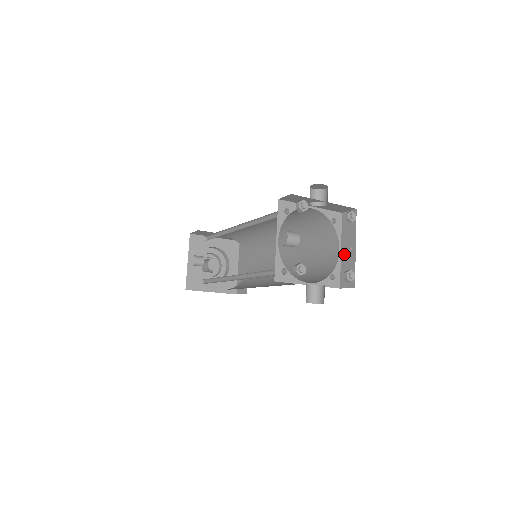
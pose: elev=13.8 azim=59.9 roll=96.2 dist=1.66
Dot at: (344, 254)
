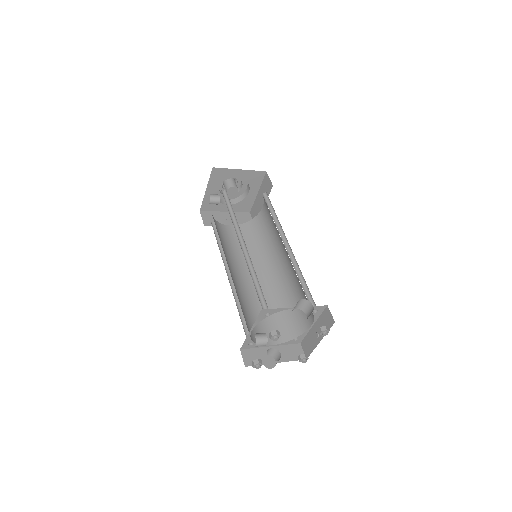
Dot at: (313, 331)
